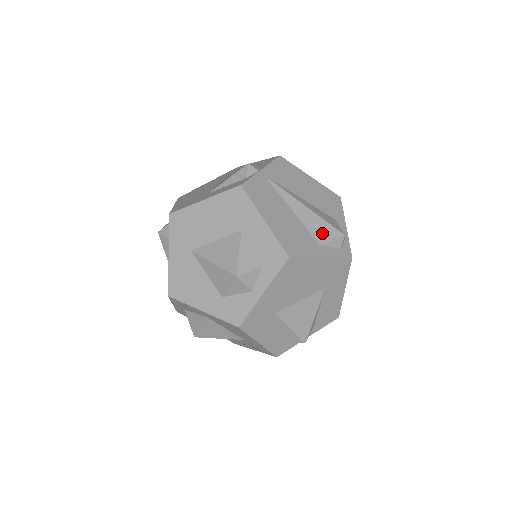
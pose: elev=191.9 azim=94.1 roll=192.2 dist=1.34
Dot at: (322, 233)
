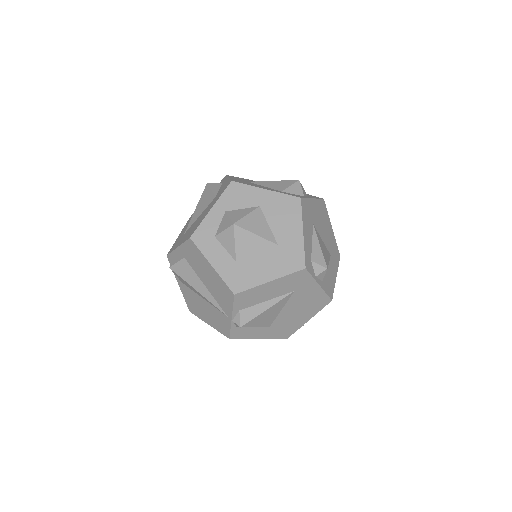
Dot at: occluded
